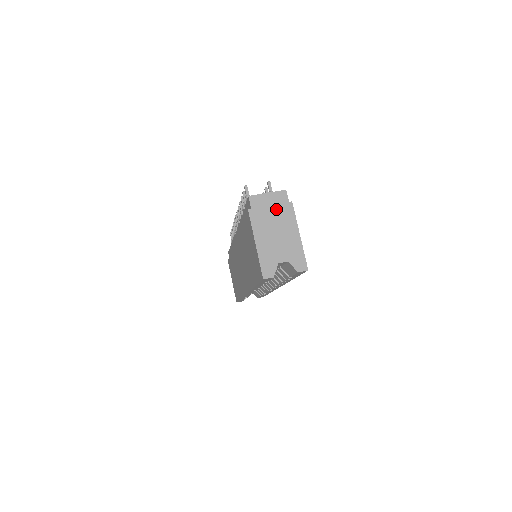
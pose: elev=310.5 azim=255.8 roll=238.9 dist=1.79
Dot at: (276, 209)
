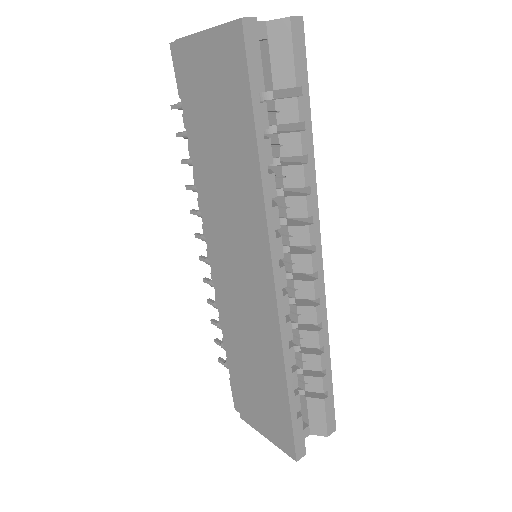
Dot at: occluded
